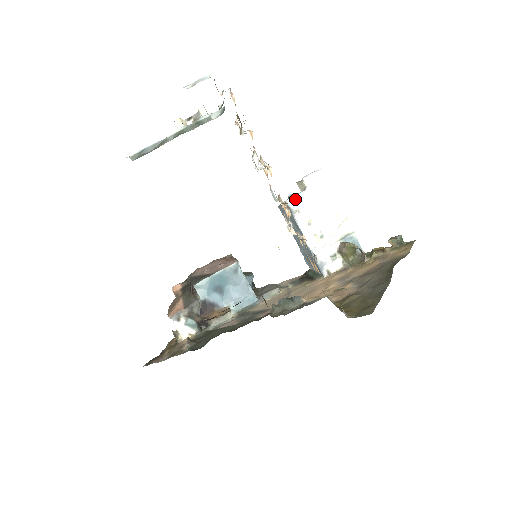
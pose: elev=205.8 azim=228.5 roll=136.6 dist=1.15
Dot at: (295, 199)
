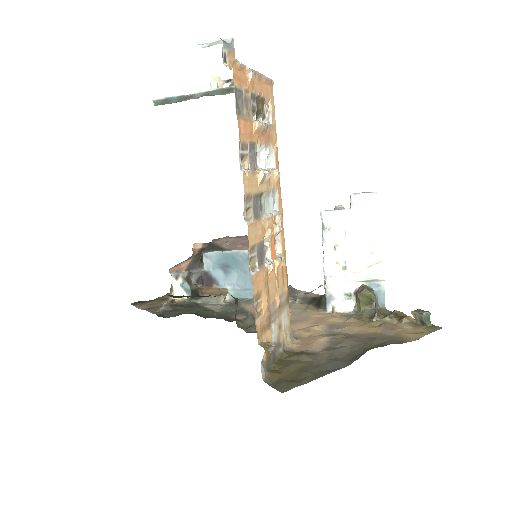
Dot at: (331, 214)
